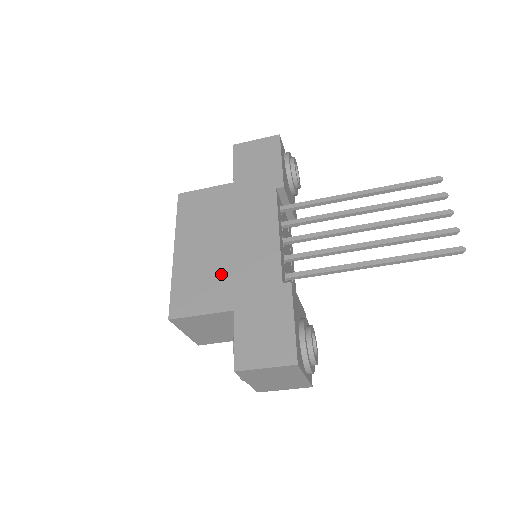
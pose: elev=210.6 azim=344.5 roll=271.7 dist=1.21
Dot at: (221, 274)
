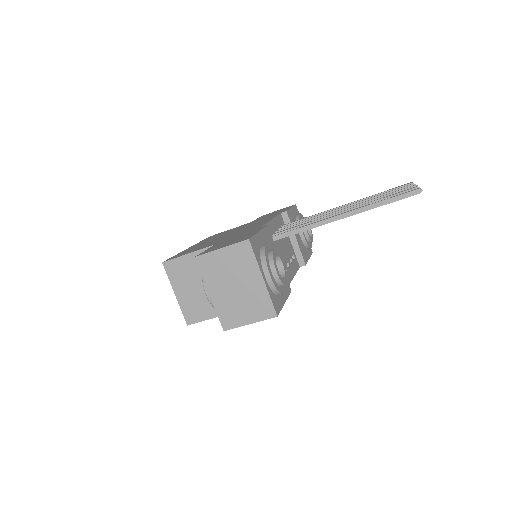
Dot at: (217, 240)
